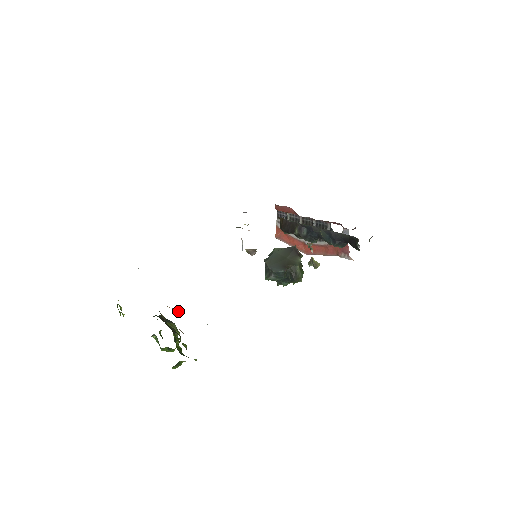
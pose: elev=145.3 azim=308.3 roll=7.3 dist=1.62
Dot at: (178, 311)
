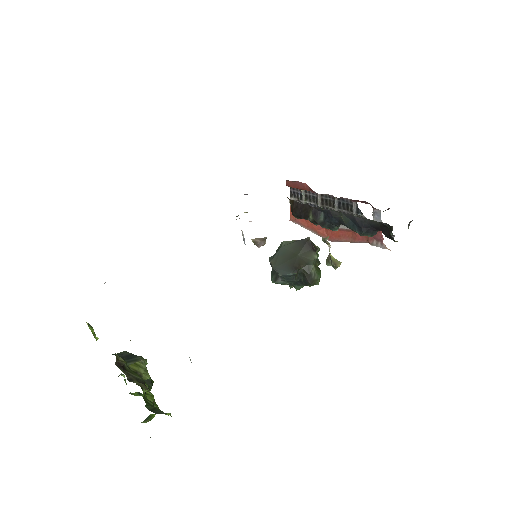
Dot at: occluded
